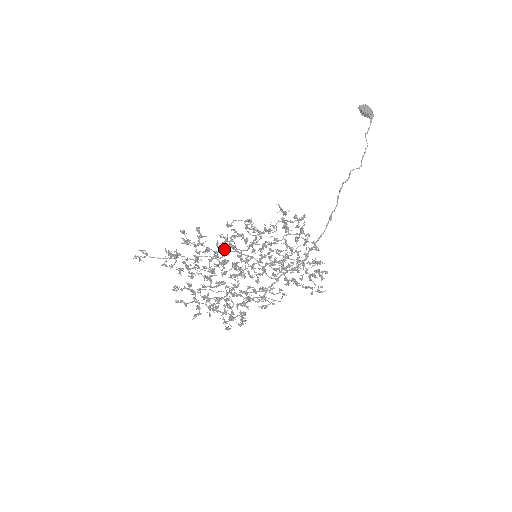
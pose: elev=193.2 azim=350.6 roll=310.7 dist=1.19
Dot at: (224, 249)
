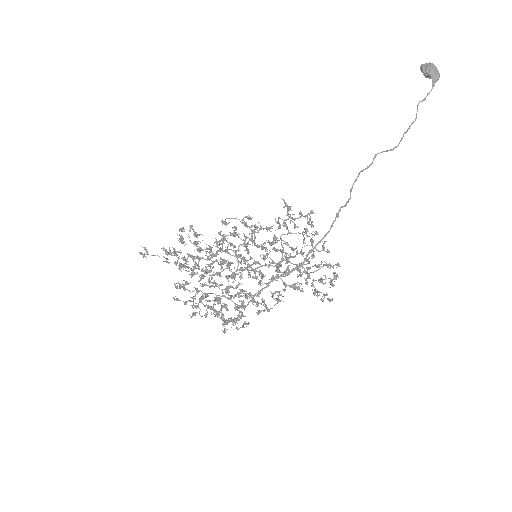
Dot at: (221, 248)
